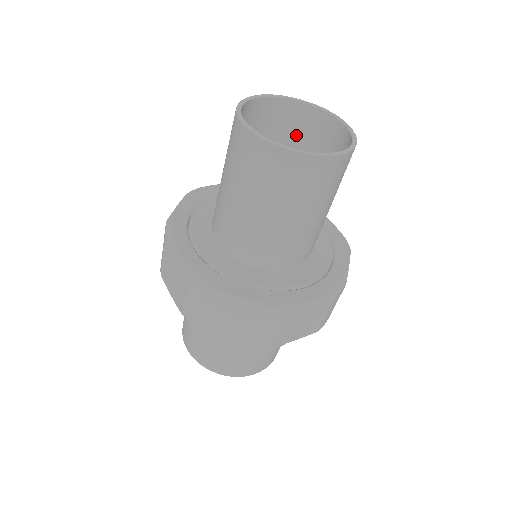
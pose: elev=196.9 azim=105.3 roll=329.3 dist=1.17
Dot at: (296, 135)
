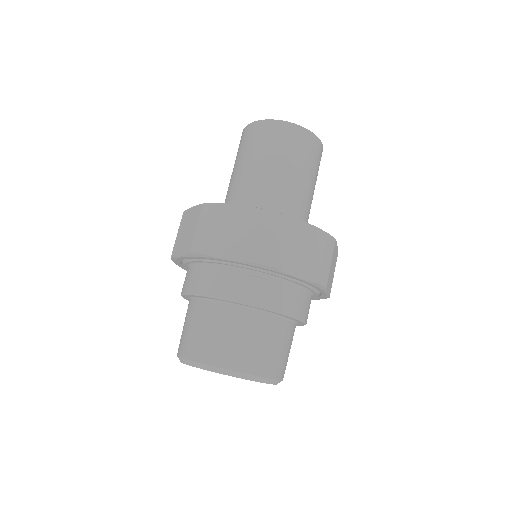
Dot at: occluded
